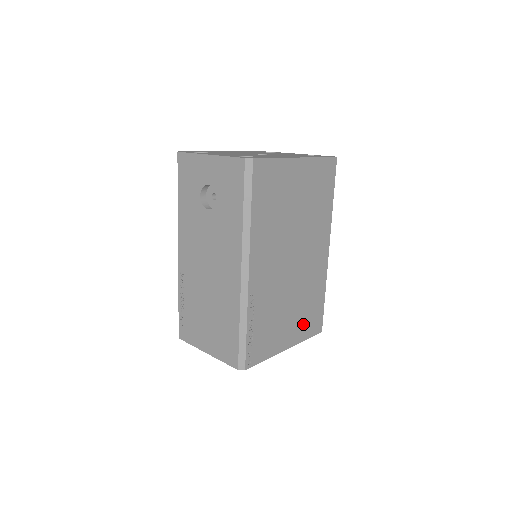
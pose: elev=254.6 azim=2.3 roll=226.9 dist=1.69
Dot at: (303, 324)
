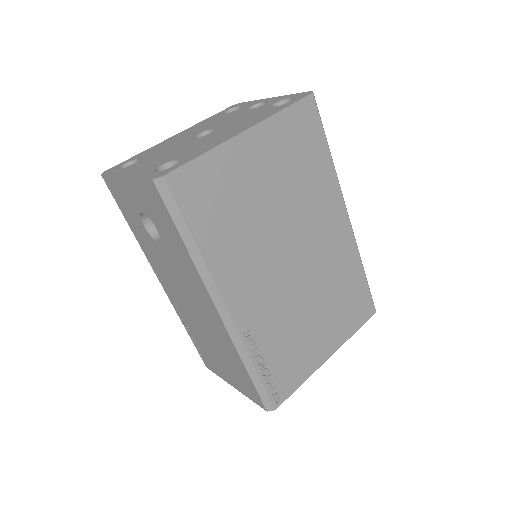
Dot at: (343, 320)
